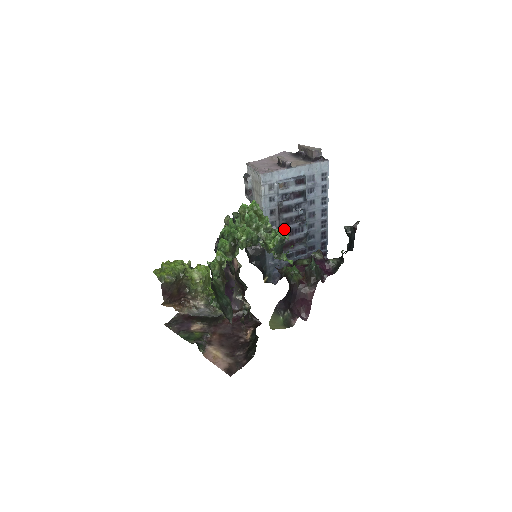
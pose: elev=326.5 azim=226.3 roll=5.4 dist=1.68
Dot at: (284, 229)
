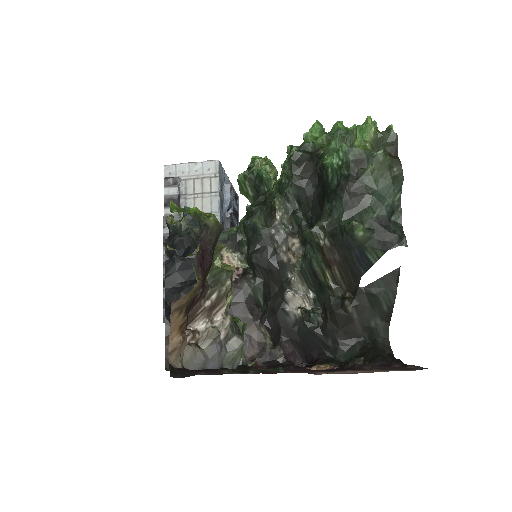
Dot at: occluded
